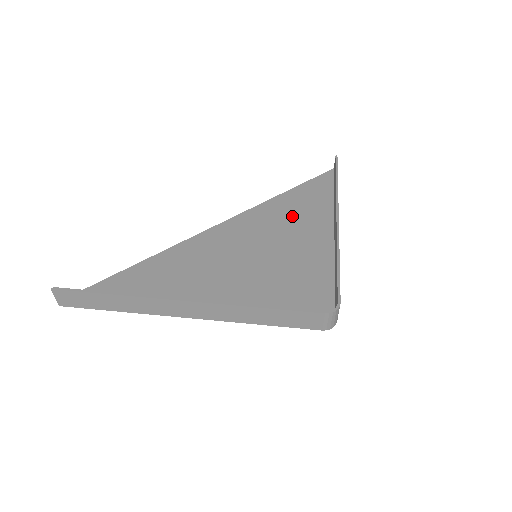
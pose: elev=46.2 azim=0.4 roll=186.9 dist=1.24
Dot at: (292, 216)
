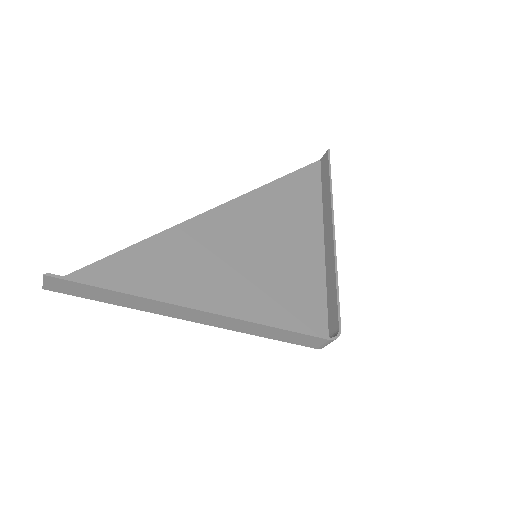
Dot at: (286, 212)
